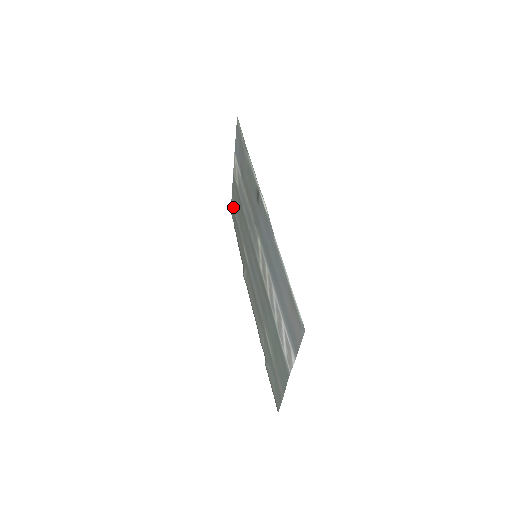
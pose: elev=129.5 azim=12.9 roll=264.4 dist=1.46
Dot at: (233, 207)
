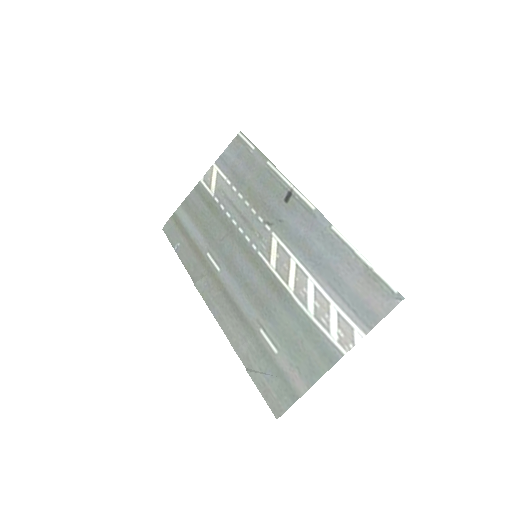
Dot at: (181, 217)
